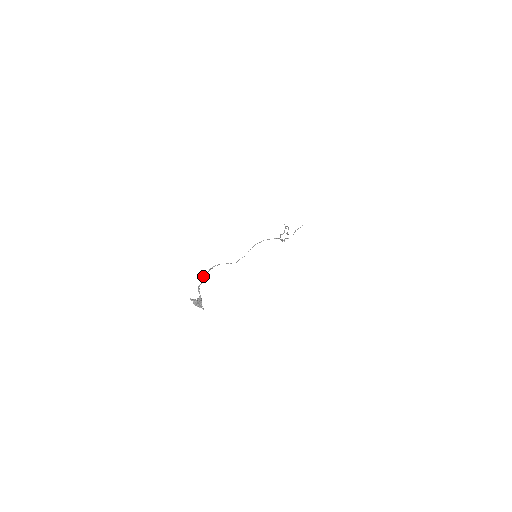
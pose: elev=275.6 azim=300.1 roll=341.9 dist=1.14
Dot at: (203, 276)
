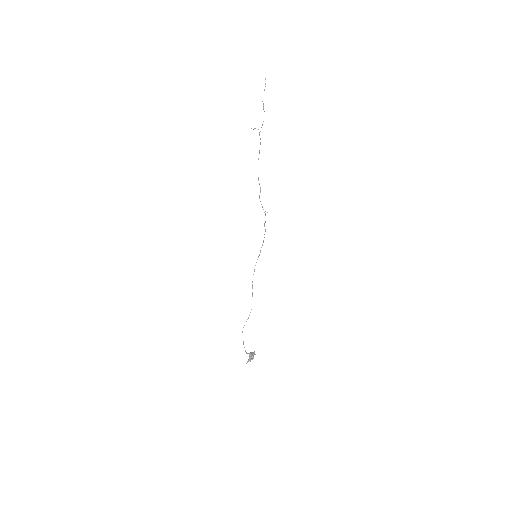
Dot at: occluded
